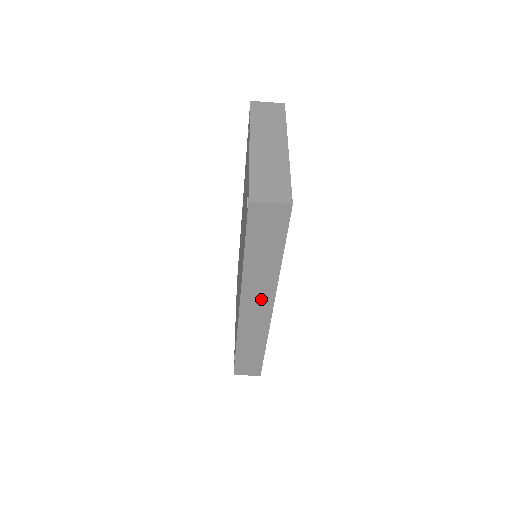
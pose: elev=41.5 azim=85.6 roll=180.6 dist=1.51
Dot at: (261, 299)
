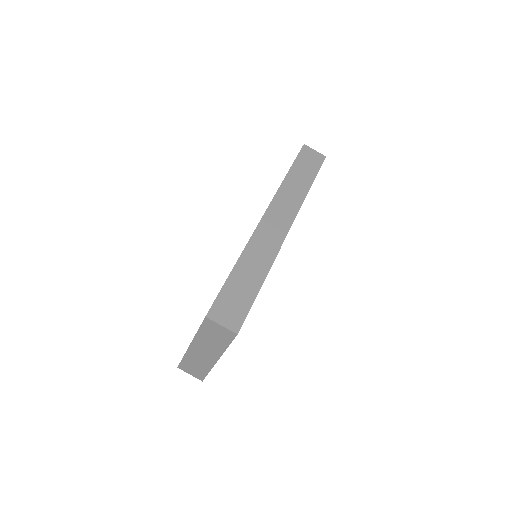
Dot at: (285, 213)
